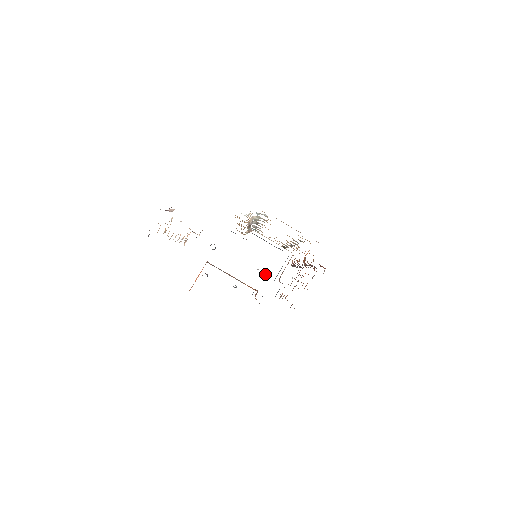
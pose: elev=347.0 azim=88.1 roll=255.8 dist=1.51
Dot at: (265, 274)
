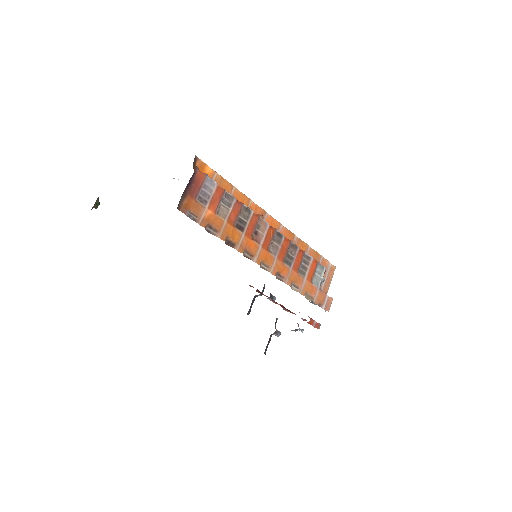
Dot at: occluded
